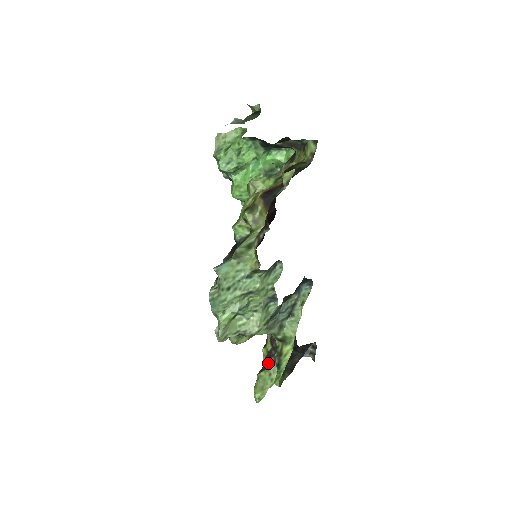
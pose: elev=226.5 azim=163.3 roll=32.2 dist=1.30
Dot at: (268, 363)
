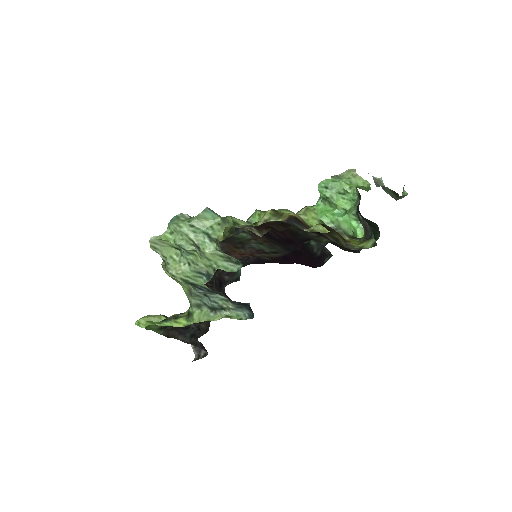
Dot at: occluded
